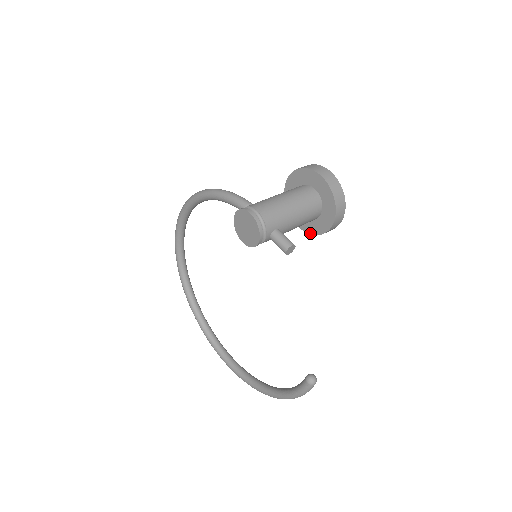
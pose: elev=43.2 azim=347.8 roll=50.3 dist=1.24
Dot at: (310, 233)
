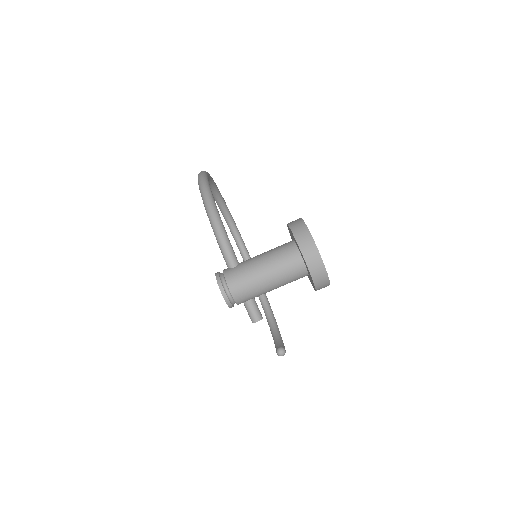
Dot at: occluded
